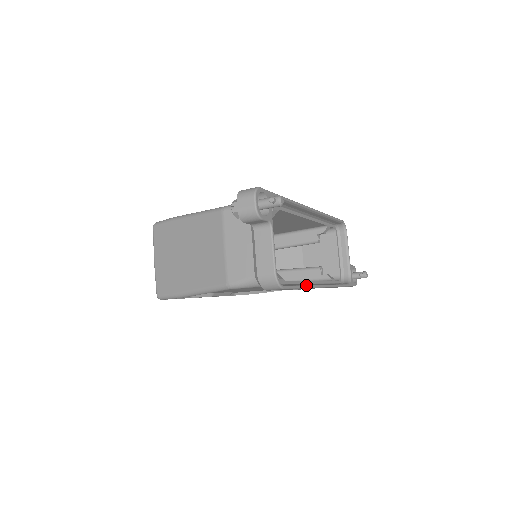
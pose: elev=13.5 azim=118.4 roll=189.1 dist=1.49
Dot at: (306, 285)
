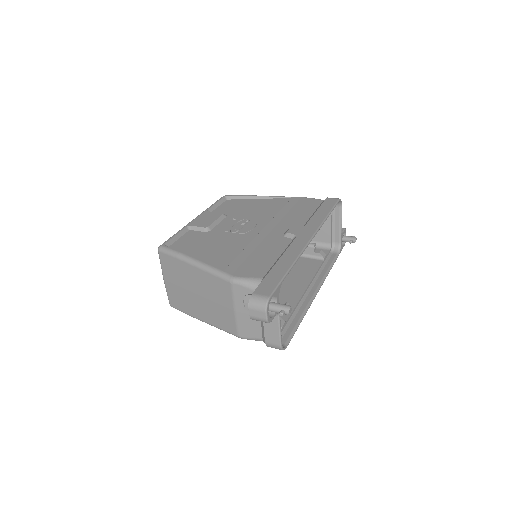
Dot at: occluded
